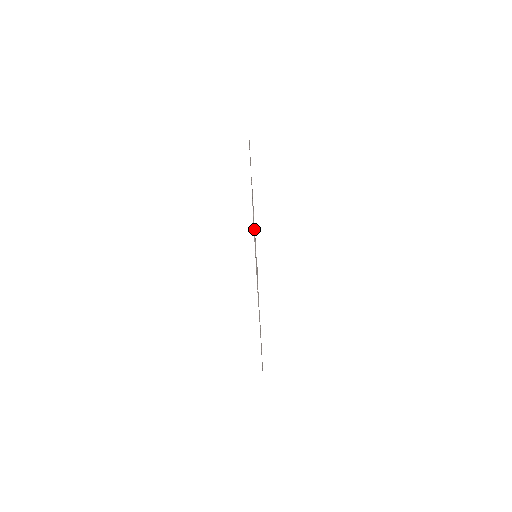
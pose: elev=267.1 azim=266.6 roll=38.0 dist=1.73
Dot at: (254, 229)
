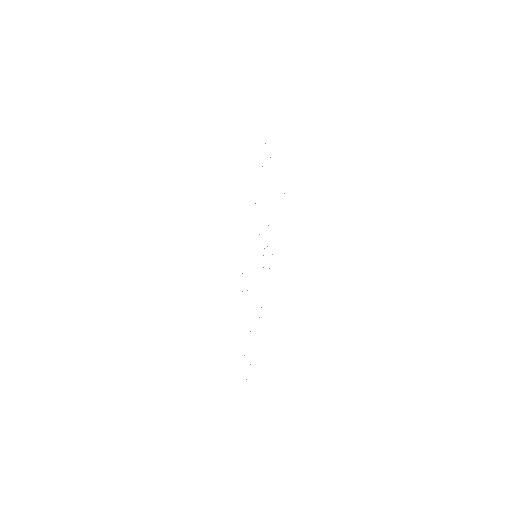
Dot at: occluded
